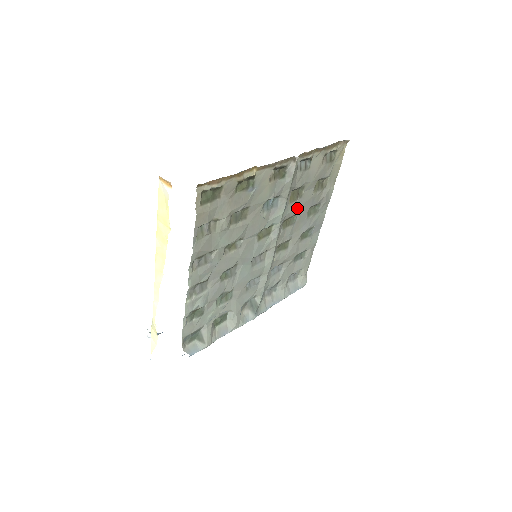
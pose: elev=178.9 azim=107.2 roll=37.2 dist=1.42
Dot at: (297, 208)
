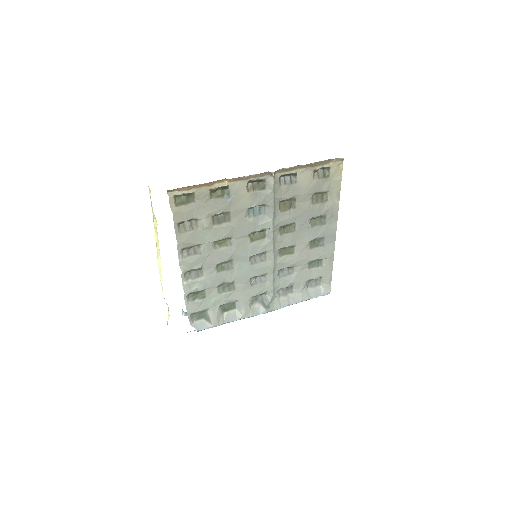
Dot at: (292, 217)
